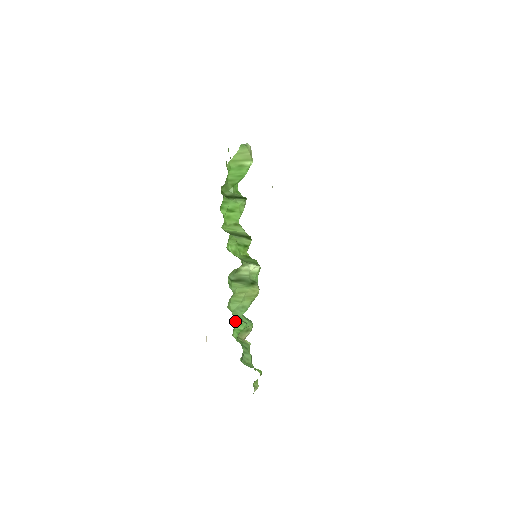
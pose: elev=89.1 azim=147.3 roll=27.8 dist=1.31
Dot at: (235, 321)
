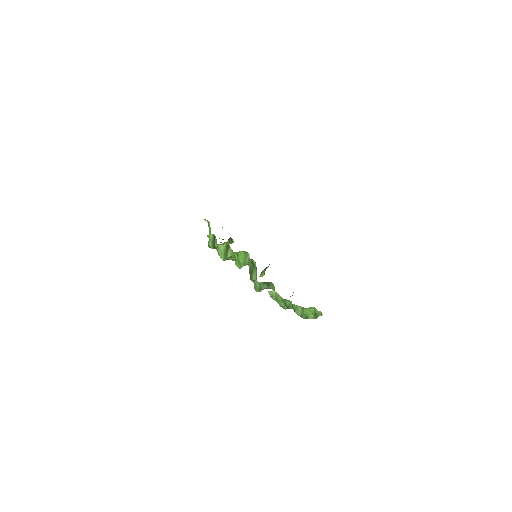
Dot at: occluded
